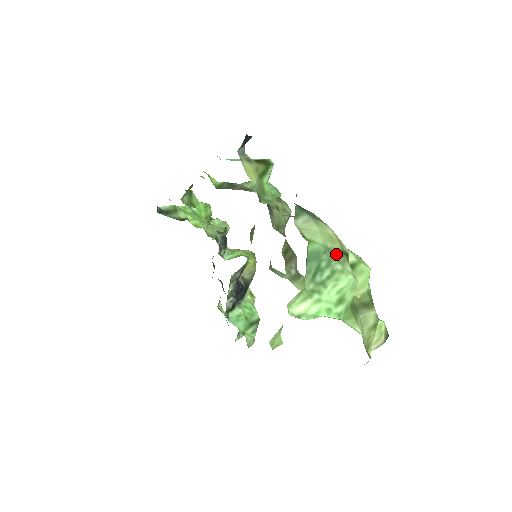
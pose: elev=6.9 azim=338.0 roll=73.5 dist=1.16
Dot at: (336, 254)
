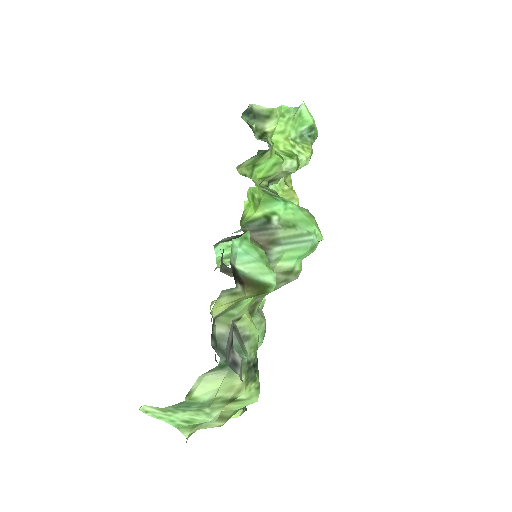
Dot at: (218, 402)
